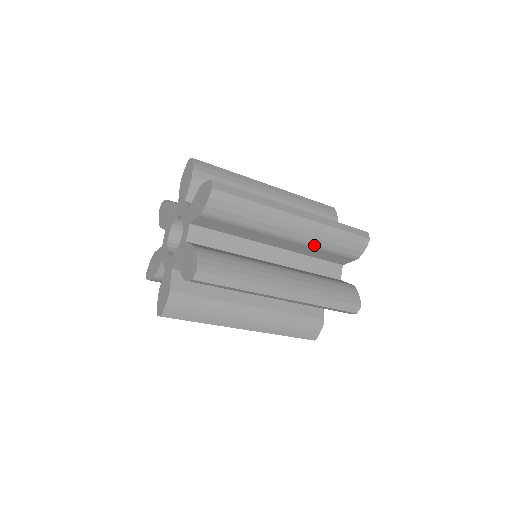
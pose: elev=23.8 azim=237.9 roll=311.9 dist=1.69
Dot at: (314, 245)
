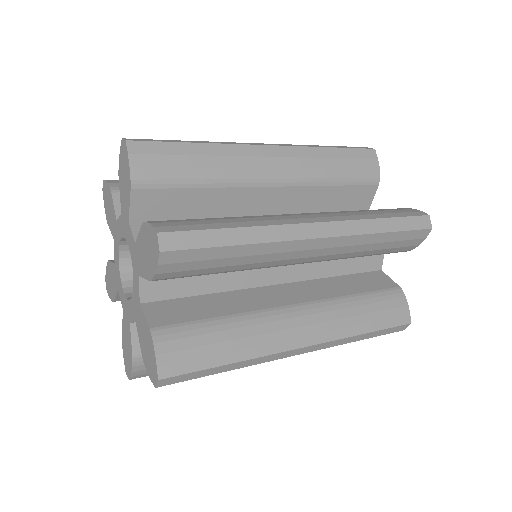
Dot at: (343, 258)
